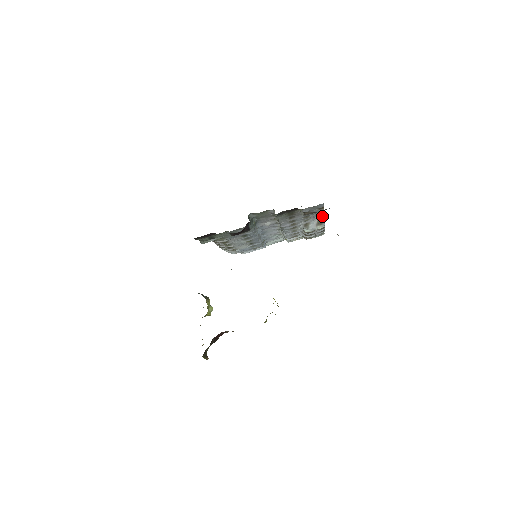
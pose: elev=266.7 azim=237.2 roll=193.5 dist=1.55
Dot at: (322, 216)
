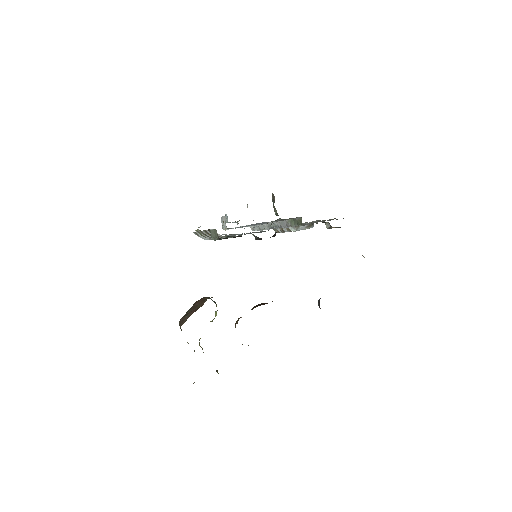
Dot at: occluded
